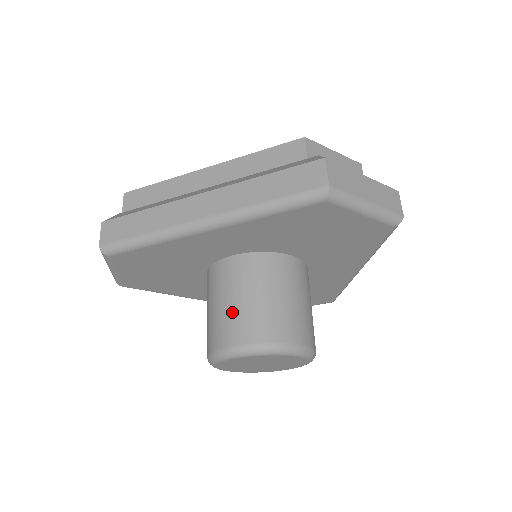
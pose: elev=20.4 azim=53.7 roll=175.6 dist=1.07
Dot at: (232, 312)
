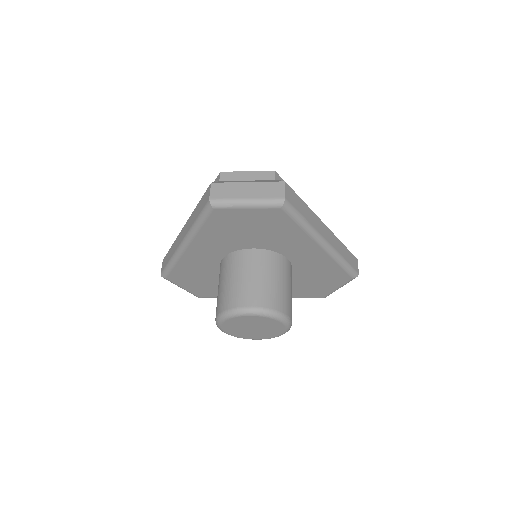
Dot at: (218, 295)
